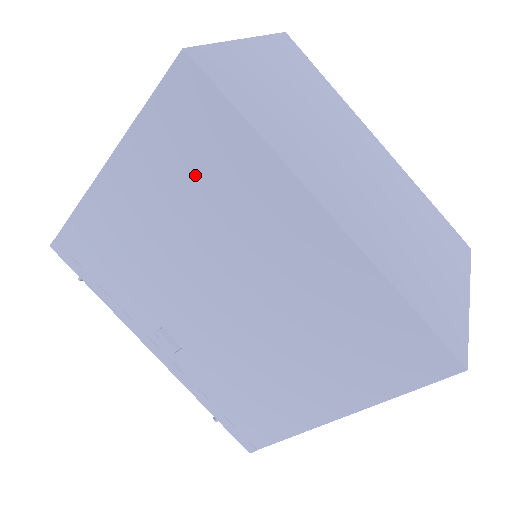
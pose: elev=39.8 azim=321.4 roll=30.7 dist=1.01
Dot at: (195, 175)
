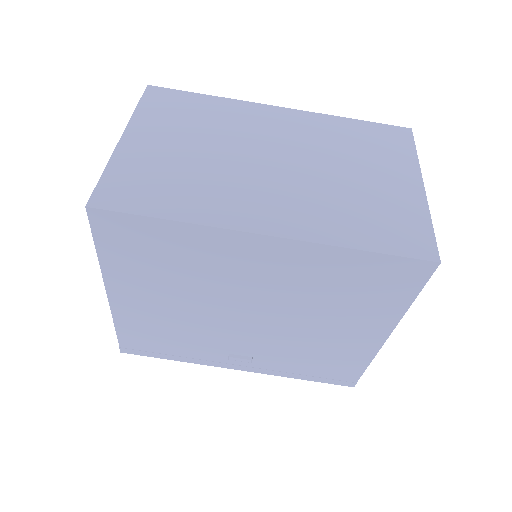
Dot at: (162, 265)
